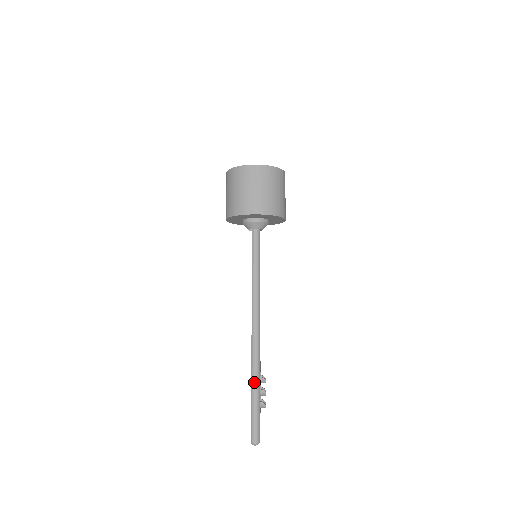
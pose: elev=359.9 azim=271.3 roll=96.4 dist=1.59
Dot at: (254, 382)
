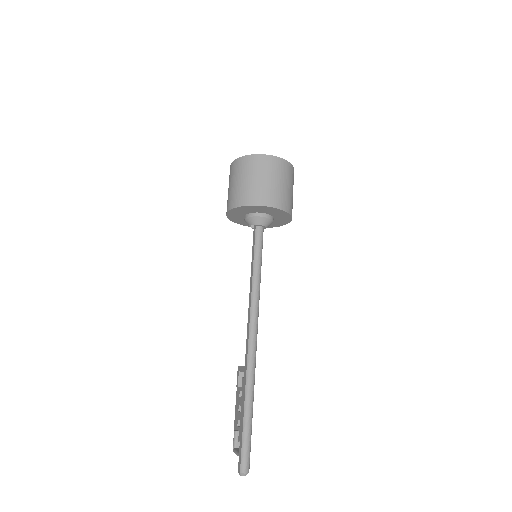
Dot at: (248, 398)
